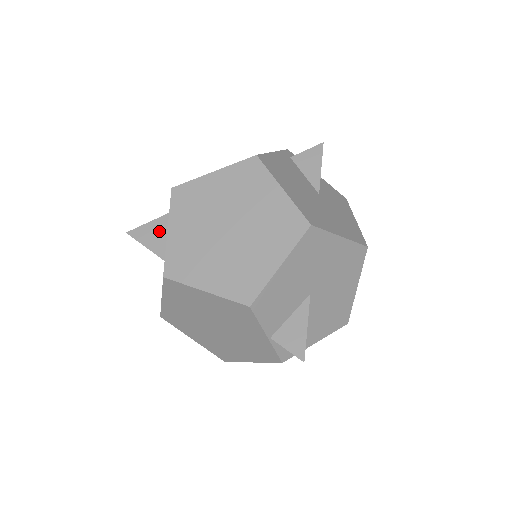
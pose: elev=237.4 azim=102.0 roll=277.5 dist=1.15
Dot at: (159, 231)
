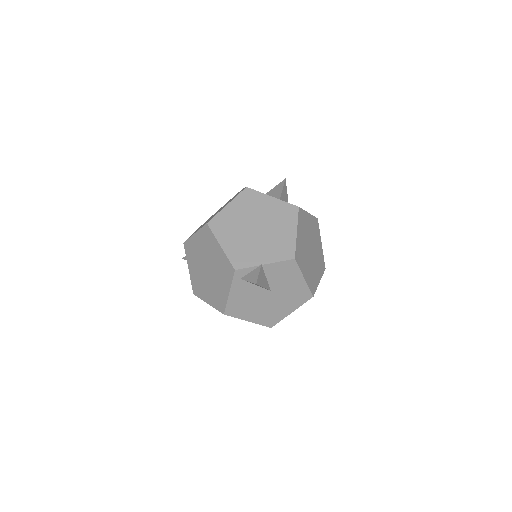
Dot at: occluded
